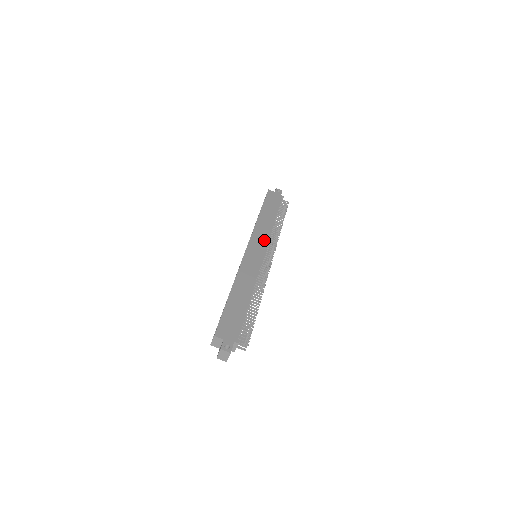
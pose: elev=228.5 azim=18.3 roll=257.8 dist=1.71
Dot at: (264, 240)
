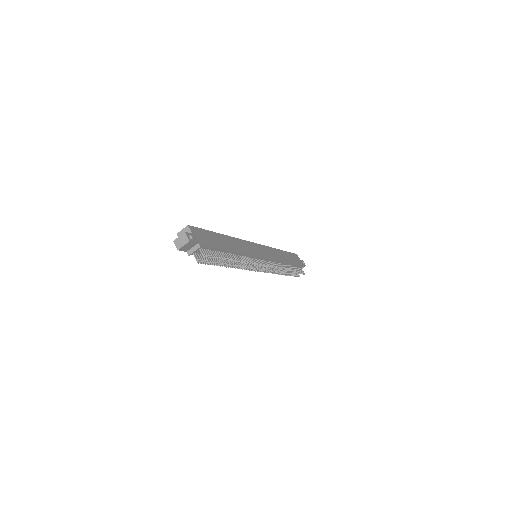
Dot at: (271, 256)
